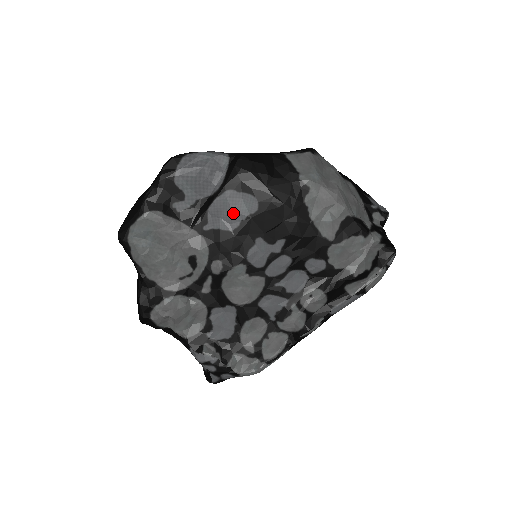
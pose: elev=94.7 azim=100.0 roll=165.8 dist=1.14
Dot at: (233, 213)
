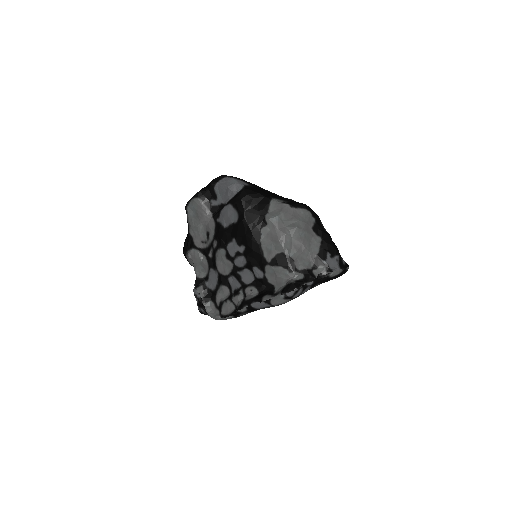
Dot at: (228, 218)
